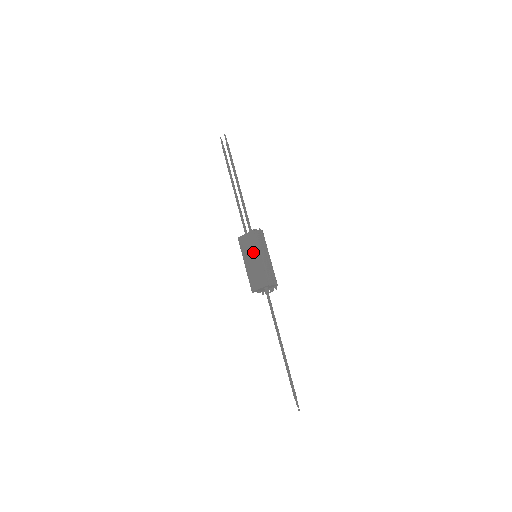
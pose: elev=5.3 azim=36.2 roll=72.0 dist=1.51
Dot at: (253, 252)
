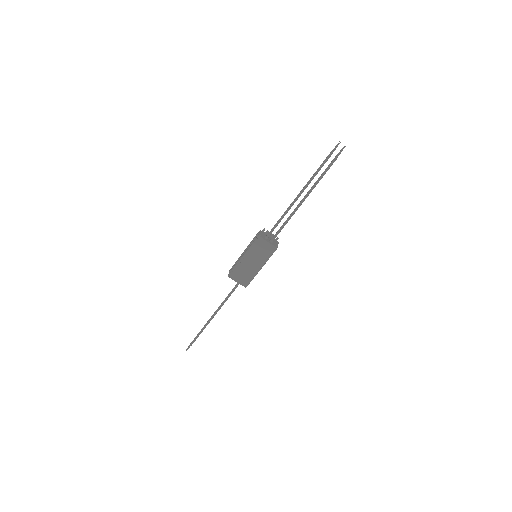
Dot at: (259, 259)
